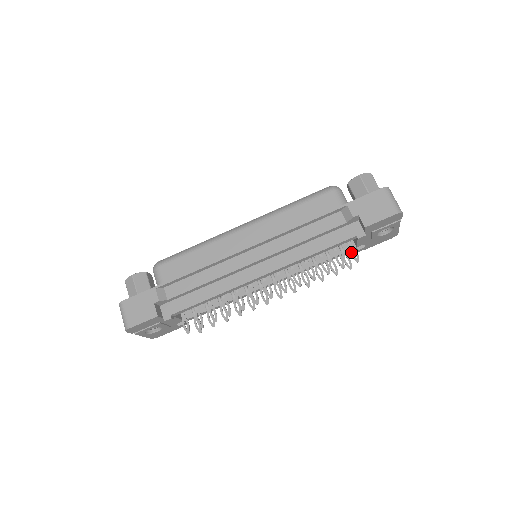
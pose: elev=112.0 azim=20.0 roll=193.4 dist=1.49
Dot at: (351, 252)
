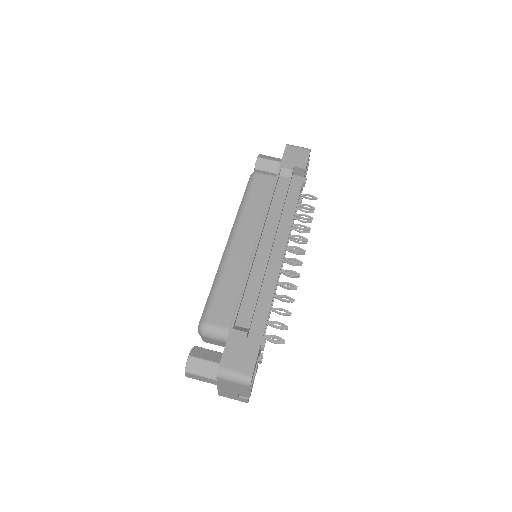
Dot at: (307, 198)
